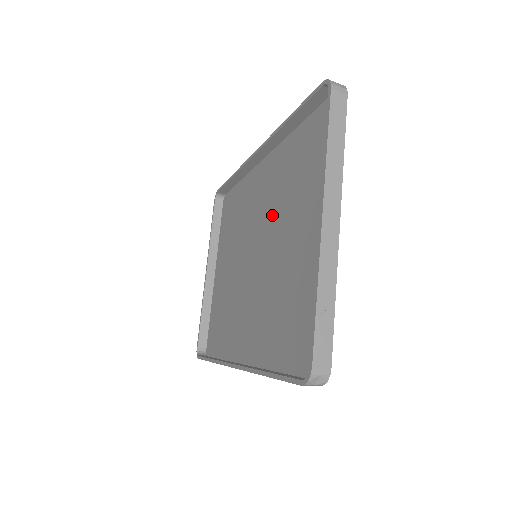
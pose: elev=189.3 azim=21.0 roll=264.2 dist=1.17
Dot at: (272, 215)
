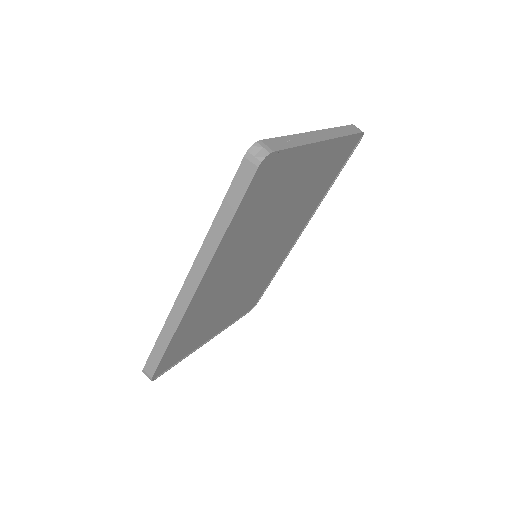
Dot at: (284, 226)
